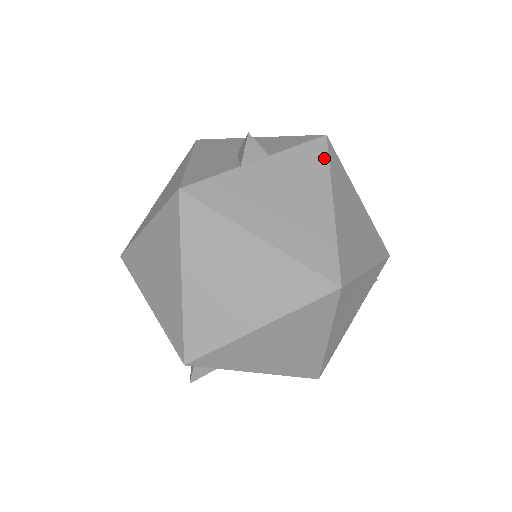
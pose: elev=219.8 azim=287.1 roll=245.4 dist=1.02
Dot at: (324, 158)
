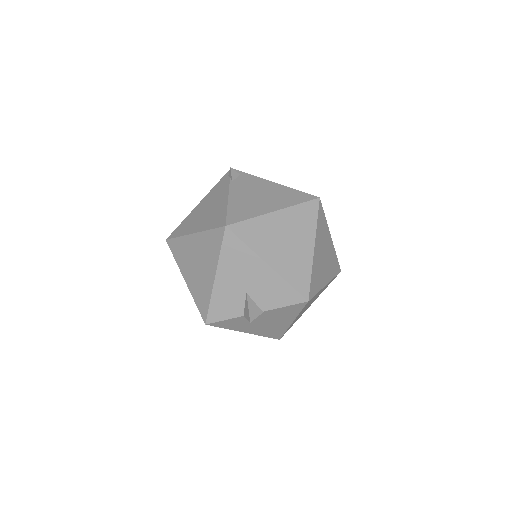
Dot at: (299, 310)
